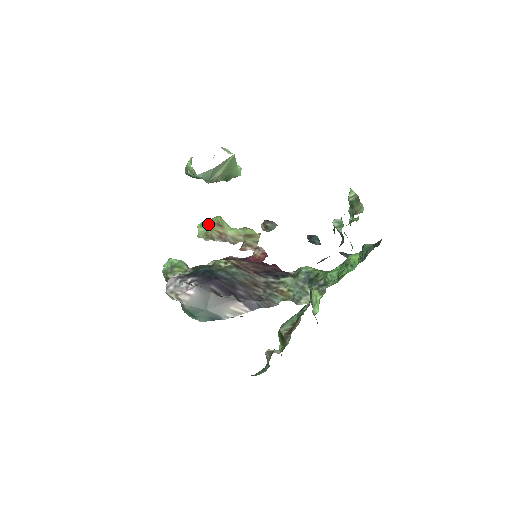
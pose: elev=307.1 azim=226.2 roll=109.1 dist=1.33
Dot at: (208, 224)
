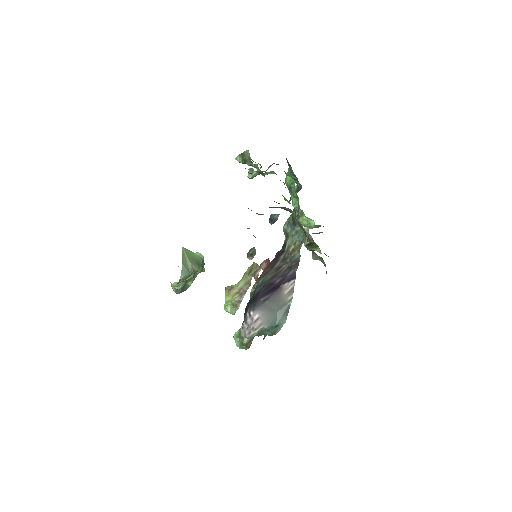
Dot at: (226, 299)
